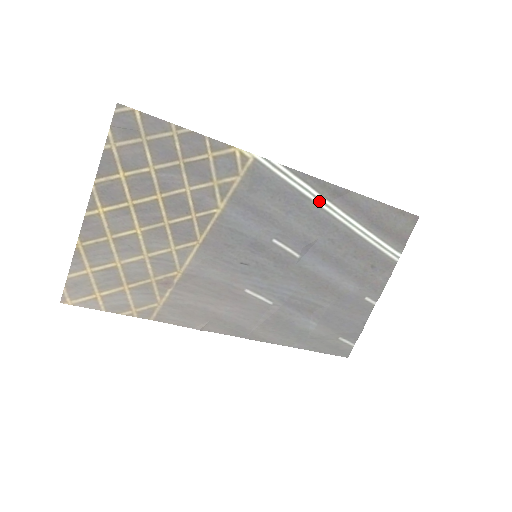
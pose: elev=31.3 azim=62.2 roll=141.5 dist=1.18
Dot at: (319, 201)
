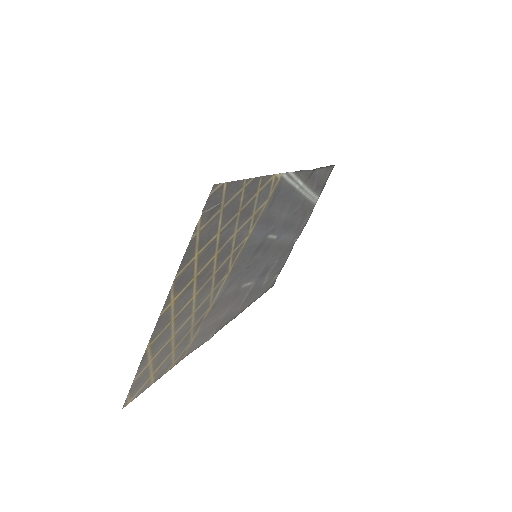
Dot at: (300, 187)
